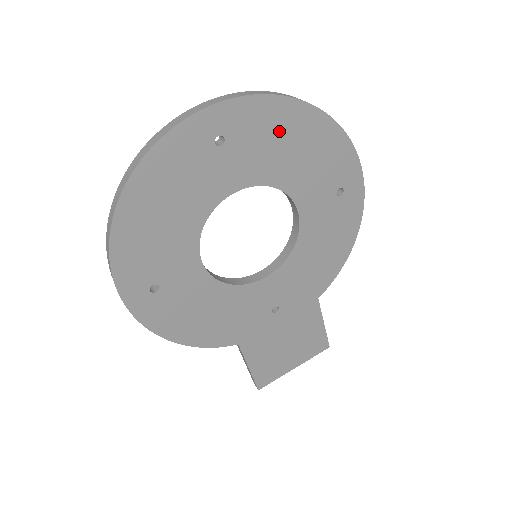
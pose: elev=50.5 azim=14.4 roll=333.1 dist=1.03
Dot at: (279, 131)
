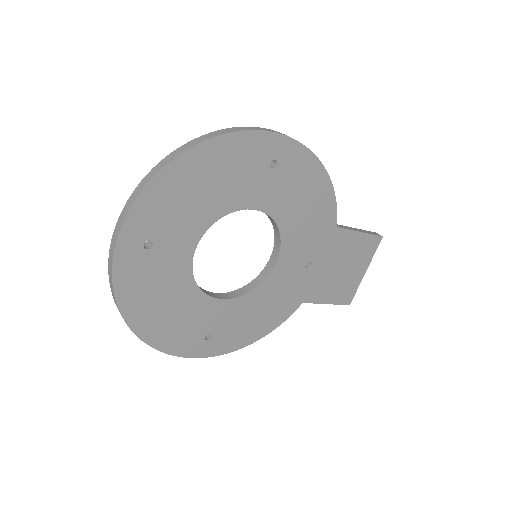
Dot at: (179, 194)
